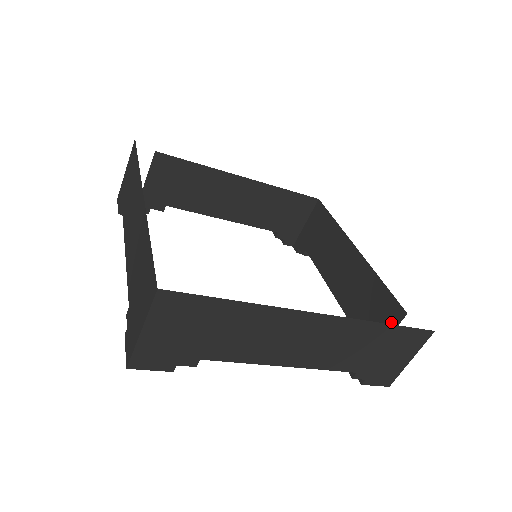
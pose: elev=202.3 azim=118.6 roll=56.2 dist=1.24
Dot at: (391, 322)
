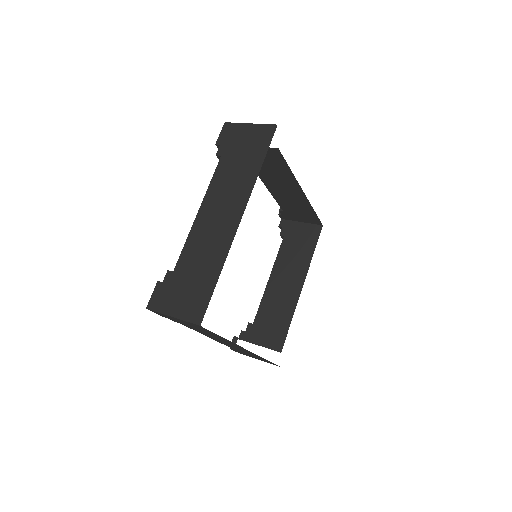
Dot at: (272, 344)
